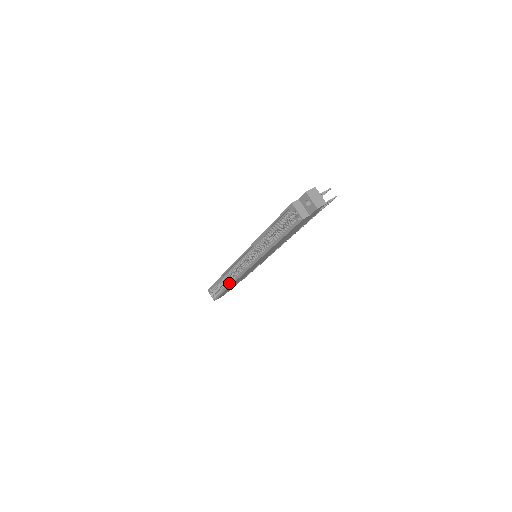
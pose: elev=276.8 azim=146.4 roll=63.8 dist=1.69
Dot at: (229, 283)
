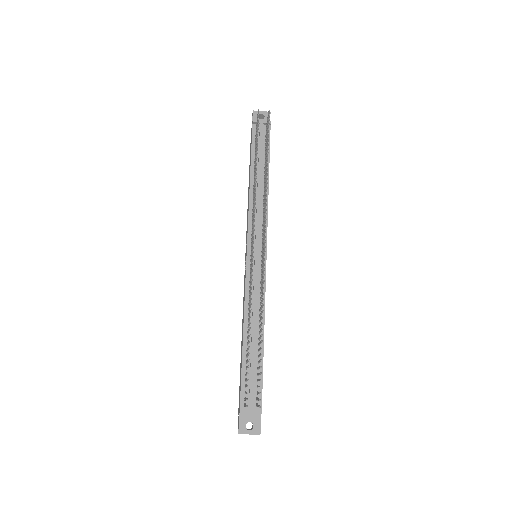
Dot at: occluded
